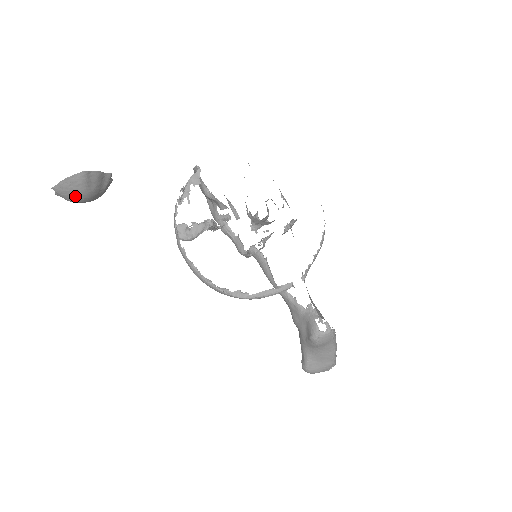
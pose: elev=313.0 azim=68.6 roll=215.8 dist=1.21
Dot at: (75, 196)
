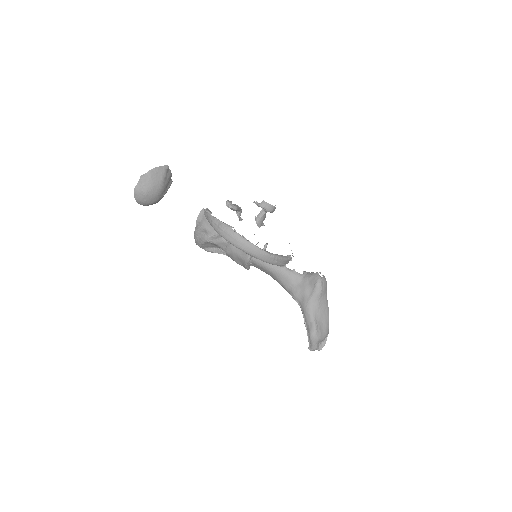
Dot at: (154, 185)
